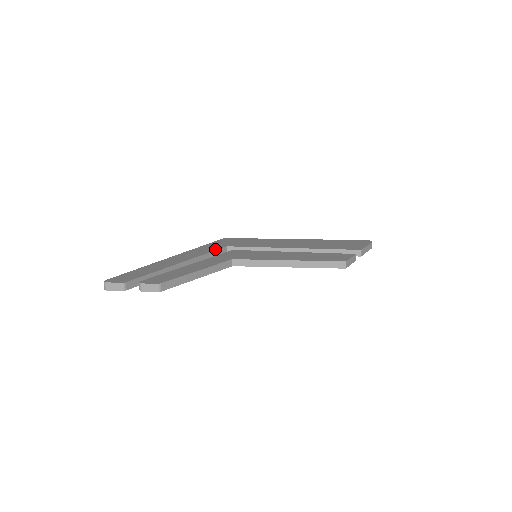
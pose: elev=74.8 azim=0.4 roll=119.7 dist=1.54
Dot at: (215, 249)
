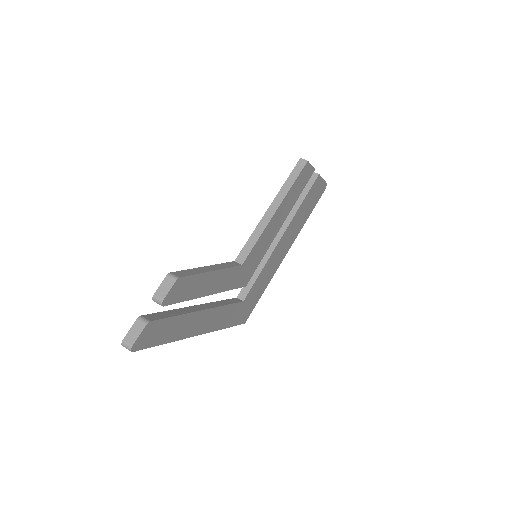
Dot at: occluded
